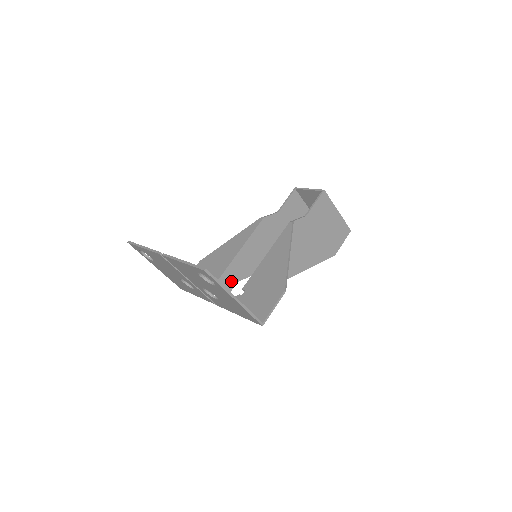
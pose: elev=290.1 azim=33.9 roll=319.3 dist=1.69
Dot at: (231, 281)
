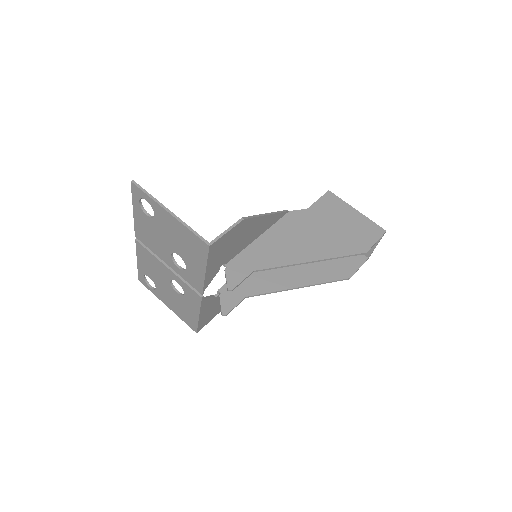
Dot at: (236, 294)
